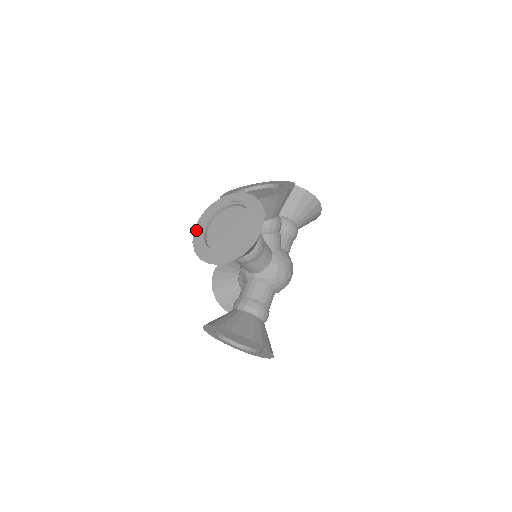
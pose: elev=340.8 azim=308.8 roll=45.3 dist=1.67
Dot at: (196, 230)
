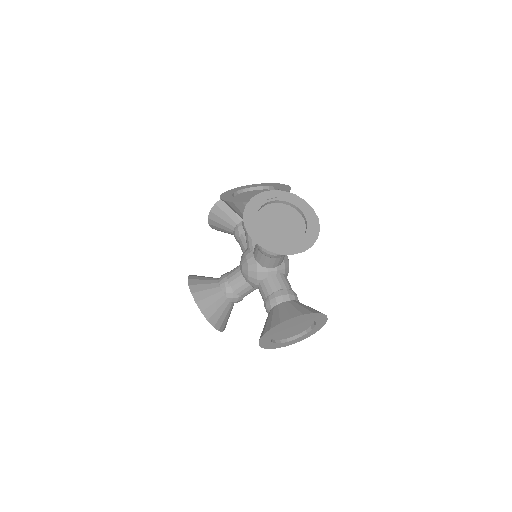
Dot at: (250, 232)
